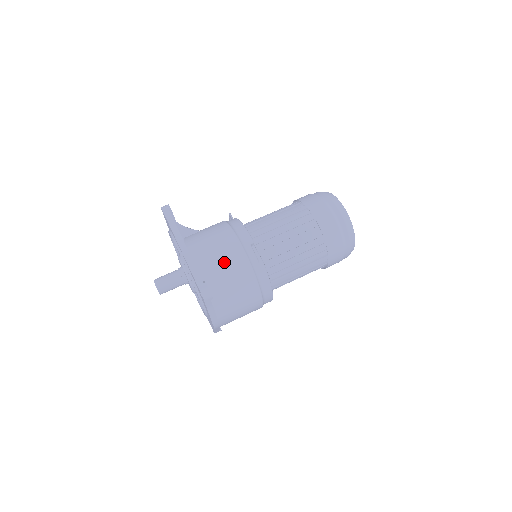
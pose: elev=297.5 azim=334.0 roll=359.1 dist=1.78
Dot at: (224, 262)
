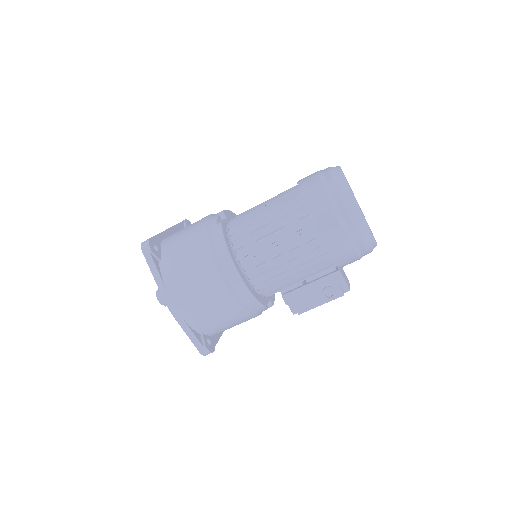
Dot at: (186, 229)
